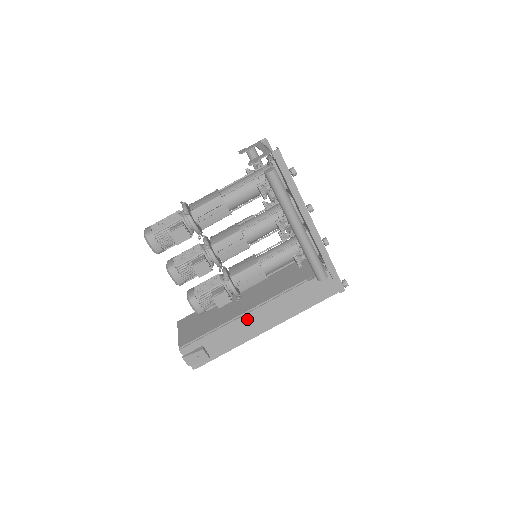
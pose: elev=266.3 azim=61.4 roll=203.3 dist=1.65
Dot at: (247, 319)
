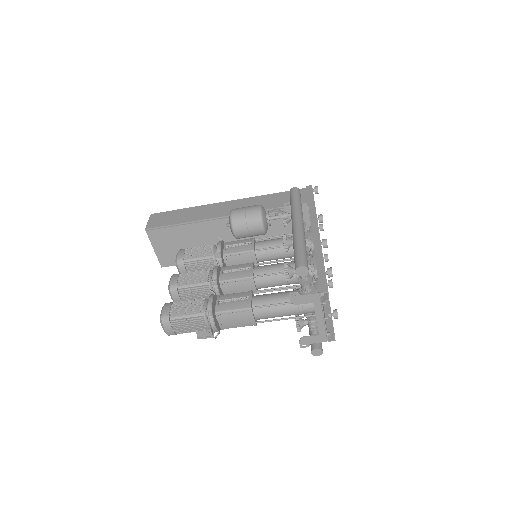
Dot at: occluded
